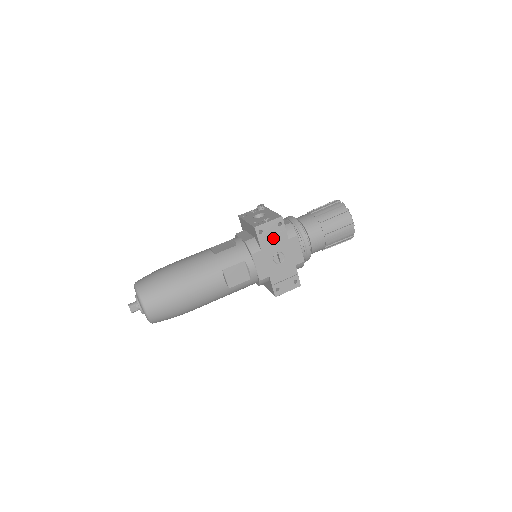
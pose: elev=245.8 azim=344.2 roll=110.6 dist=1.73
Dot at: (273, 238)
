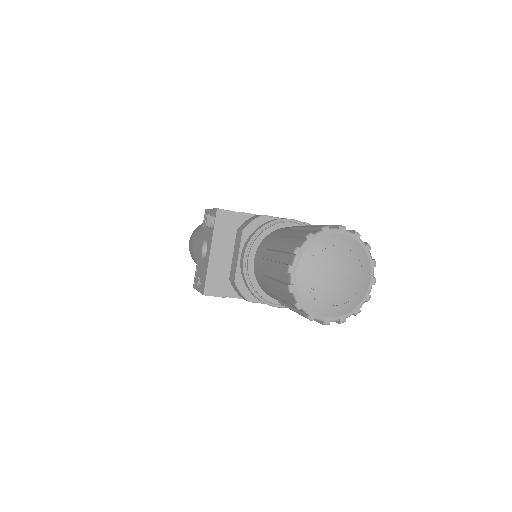
Dot at: occluded
